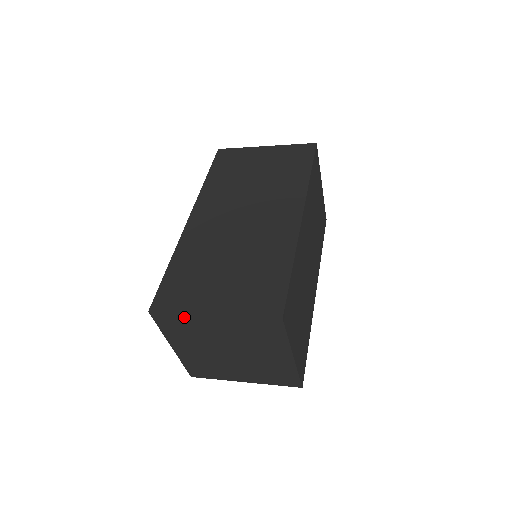
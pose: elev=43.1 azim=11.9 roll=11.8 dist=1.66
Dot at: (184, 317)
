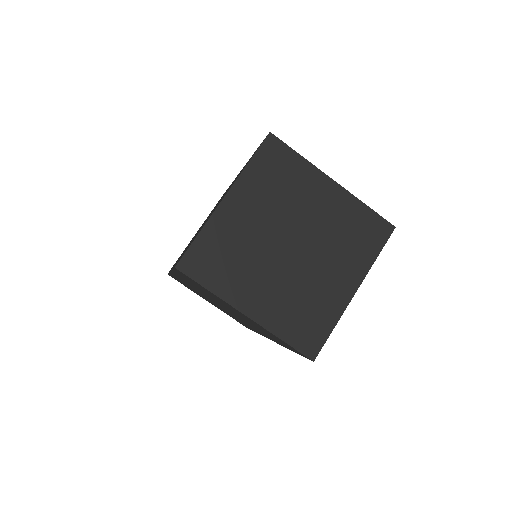
Dot at: (208, 234)
